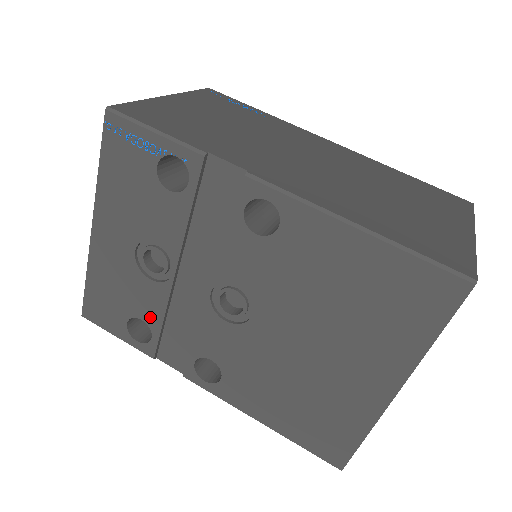
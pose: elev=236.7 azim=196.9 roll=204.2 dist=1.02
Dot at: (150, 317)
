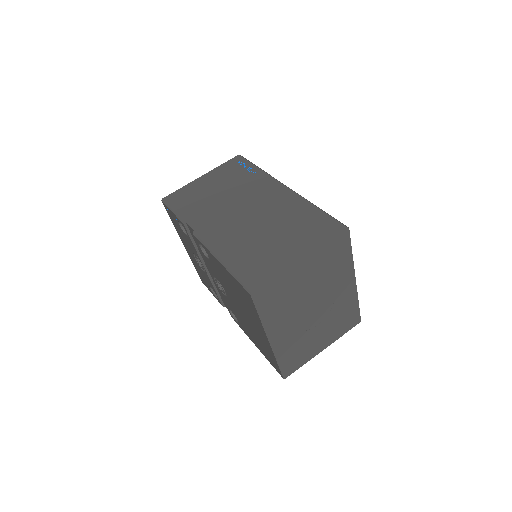
Dot at: (212, 287)
